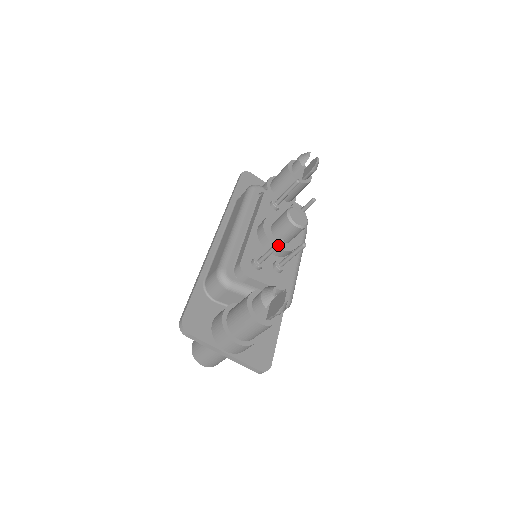
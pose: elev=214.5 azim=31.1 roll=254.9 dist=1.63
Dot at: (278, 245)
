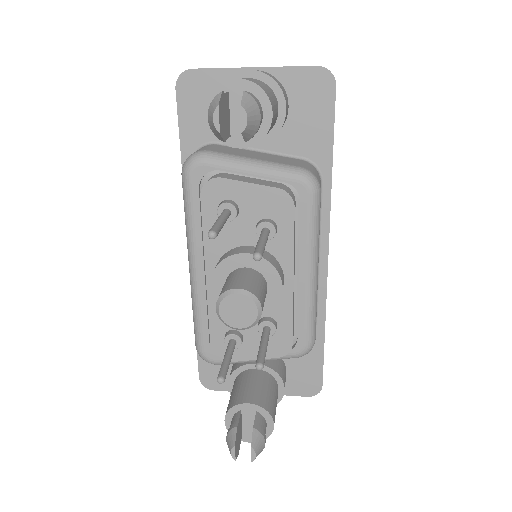
Dot at: occluded
